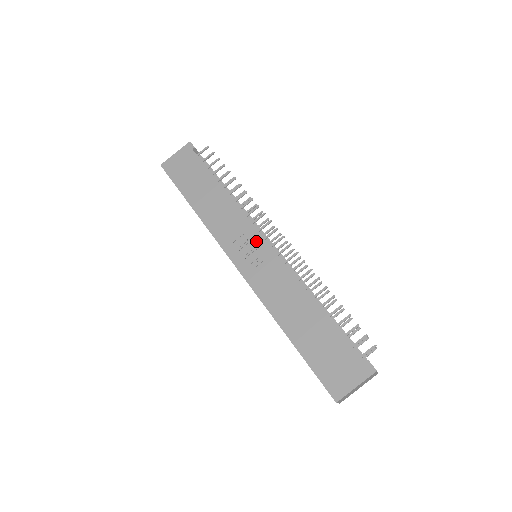
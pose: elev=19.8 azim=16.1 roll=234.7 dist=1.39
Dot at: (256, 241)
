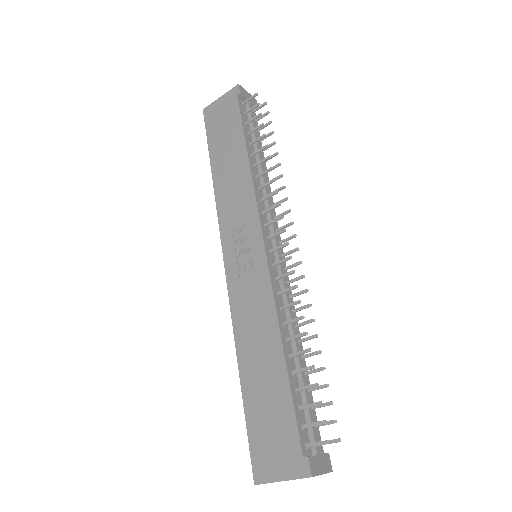
Dot at: (254, 239)
